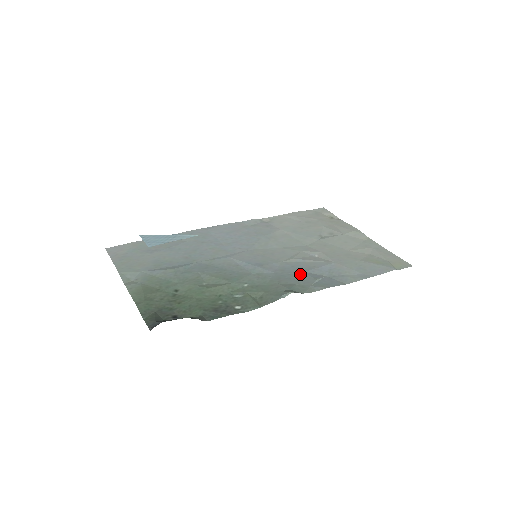
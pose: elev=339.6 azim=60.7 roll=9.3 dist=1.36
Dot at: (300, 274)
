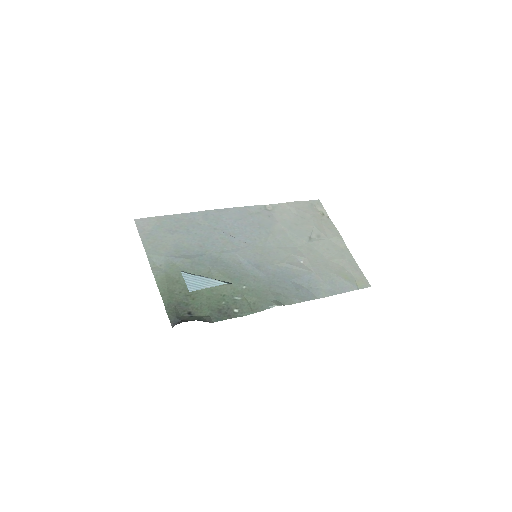
Dot at: (286, 282)
